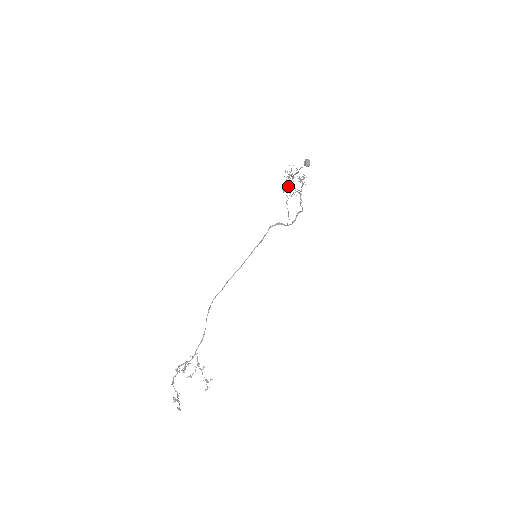
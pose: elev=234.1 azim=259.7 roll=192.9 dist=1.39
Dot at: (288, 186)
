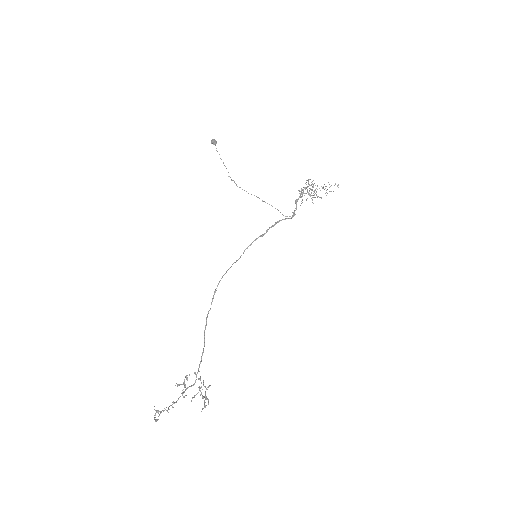
Dot at: occluded
